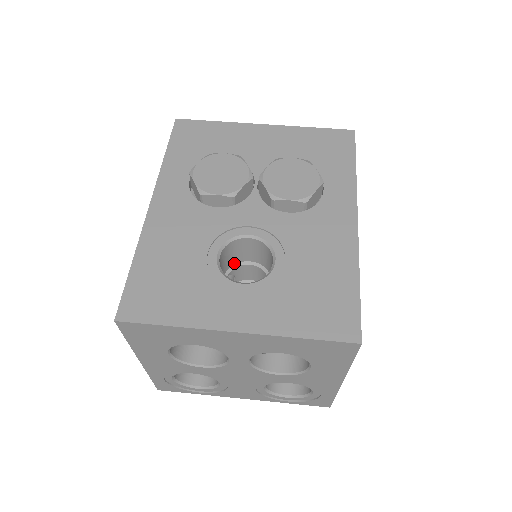
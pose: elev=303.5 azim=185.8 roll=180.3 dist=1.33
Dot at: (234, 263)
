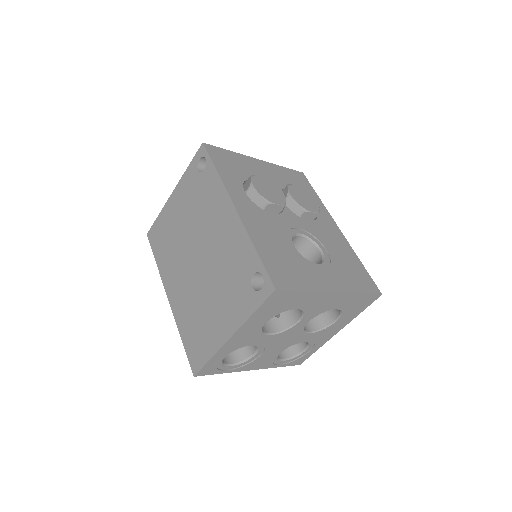
Dot at: occluded
